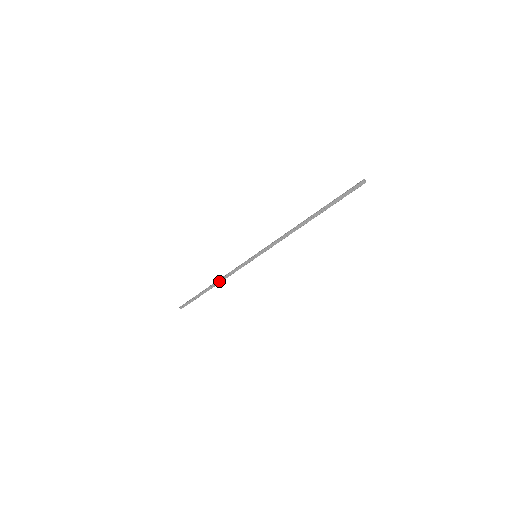
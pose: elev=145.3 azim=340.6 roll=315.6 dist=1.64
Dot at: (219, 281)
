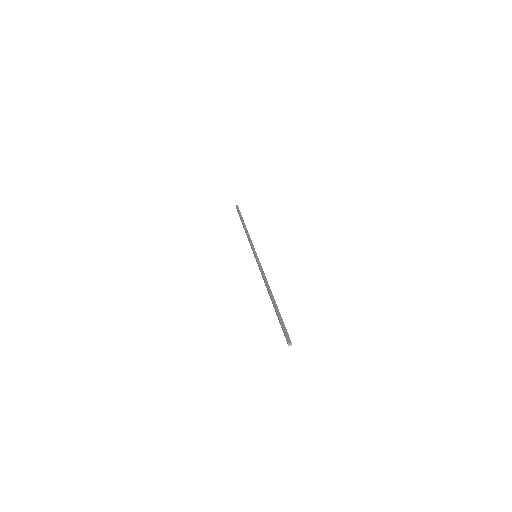
Dot at: (245, 231)
